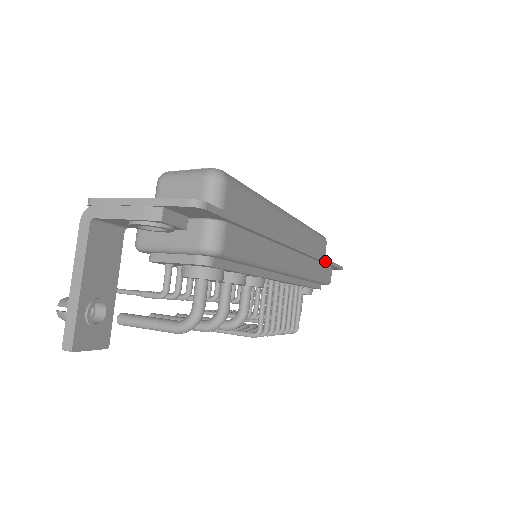
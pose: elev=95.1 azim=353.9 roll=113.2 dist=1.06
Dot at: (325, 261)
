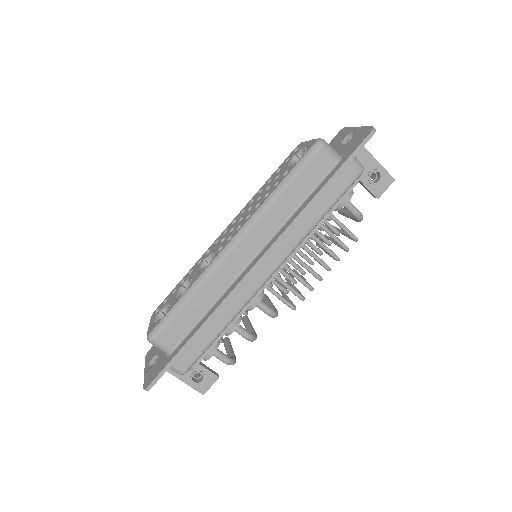
Dot at: (315, 200)
